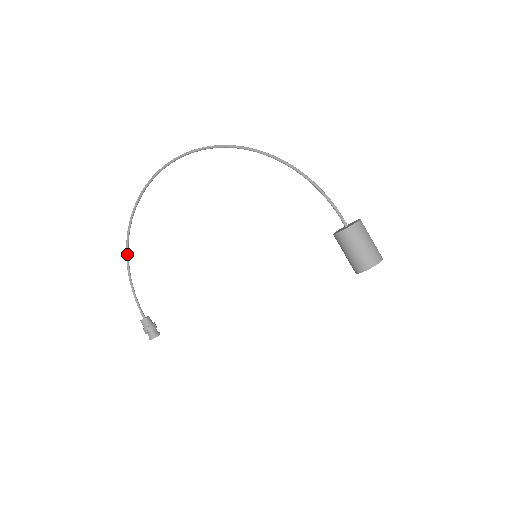
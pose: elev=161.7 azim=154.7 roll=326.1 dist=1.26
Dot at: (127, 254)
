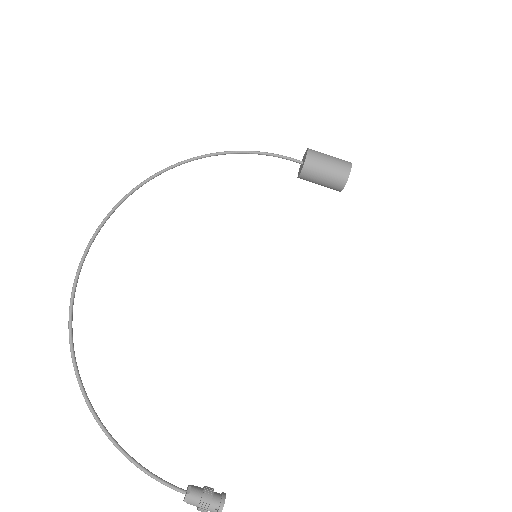
Dot at: (96, 417)
